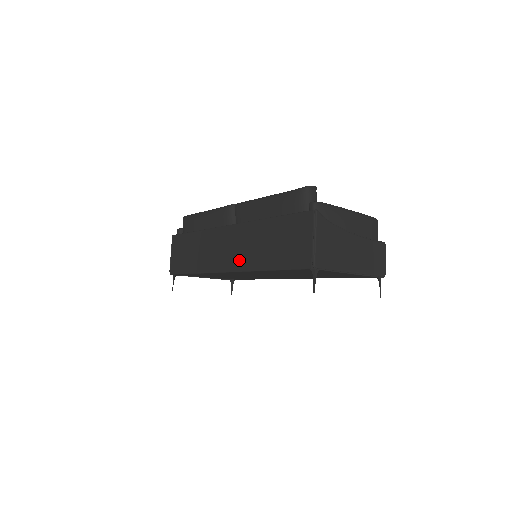
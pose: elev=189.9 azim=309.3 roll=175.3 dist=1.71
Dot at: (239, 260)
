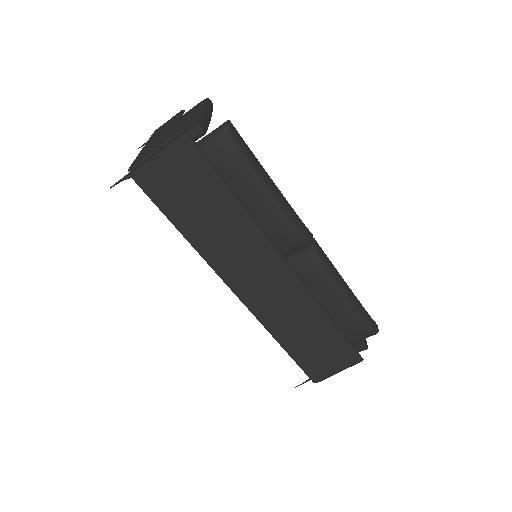
Dot at: (263, 306)
